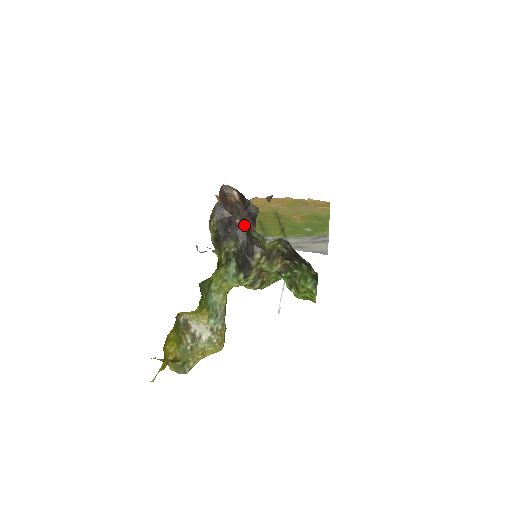
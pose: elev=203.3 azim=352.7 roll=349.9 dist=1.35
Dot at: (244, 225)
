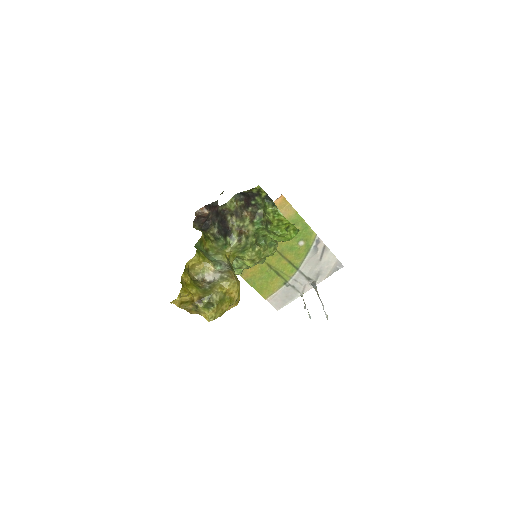
Dot at: (214, 214)
